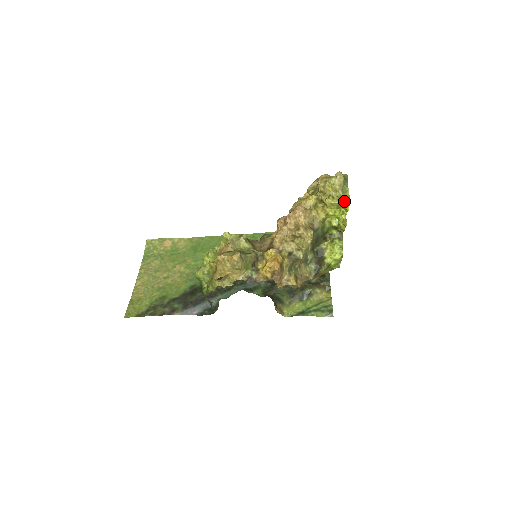
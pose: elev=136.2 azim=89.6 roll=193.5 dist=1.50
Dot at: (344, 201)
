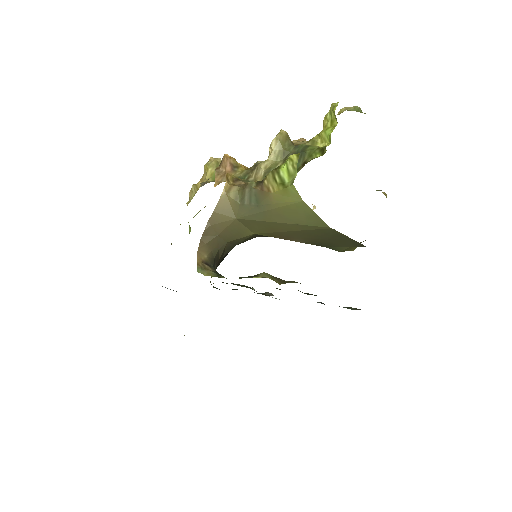
Dot at: (335, 104)
